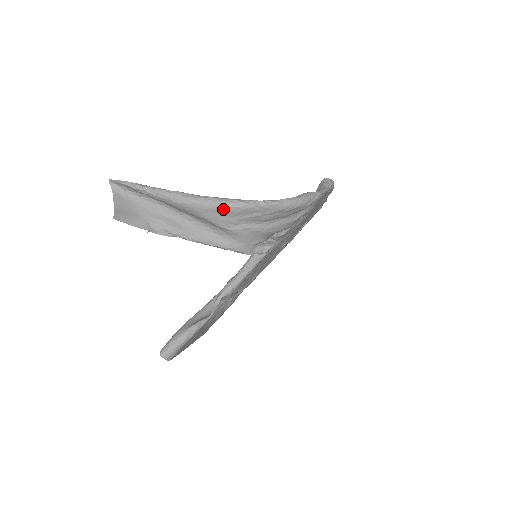
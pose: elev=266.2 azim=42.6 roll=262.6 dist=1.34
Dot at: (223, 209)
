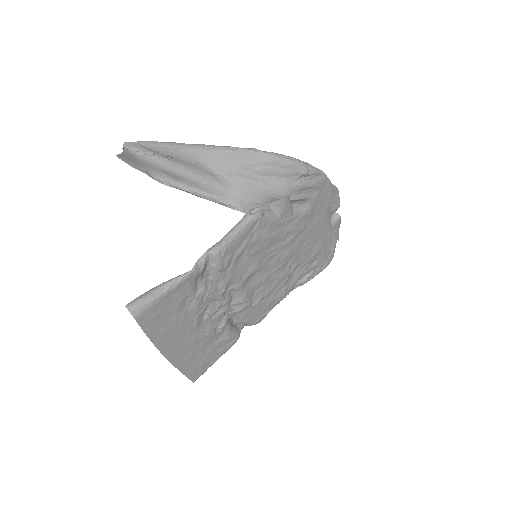
Dot at: (219, 152)
